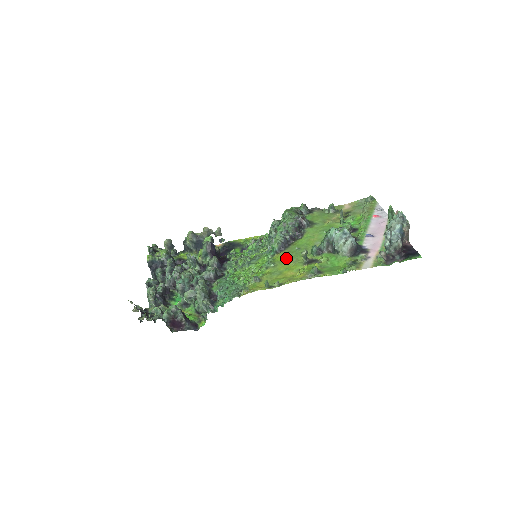
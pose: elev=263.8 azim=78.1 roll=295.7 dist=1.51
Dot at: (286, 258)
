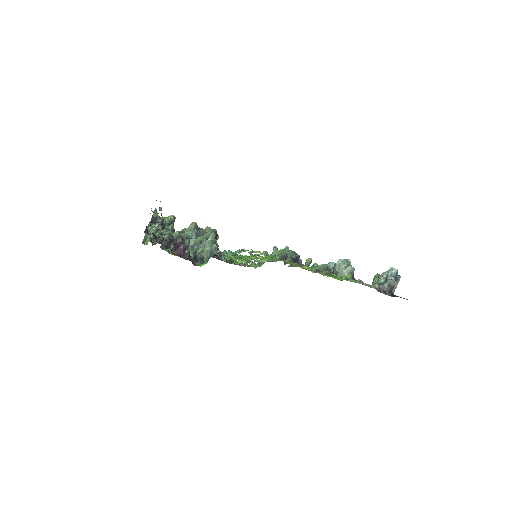
Dot at: (288, 262)
